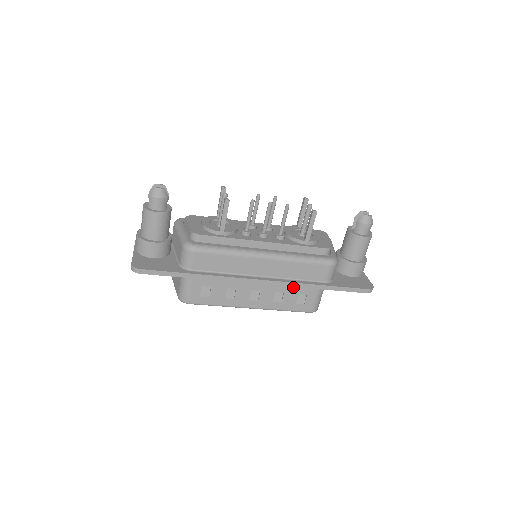
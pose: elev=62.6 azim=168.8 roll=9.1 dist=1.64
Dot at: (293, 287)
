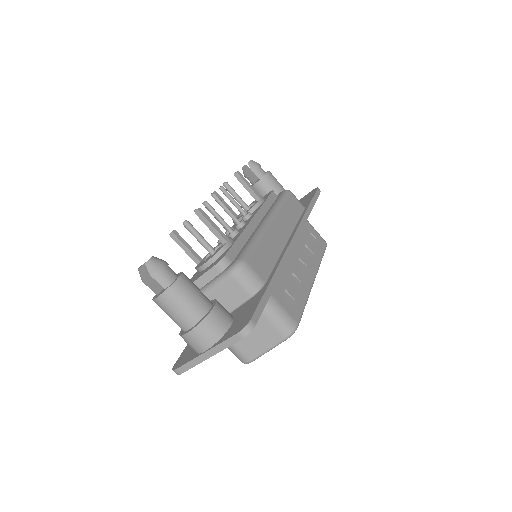
Dot at: (302, 234)
